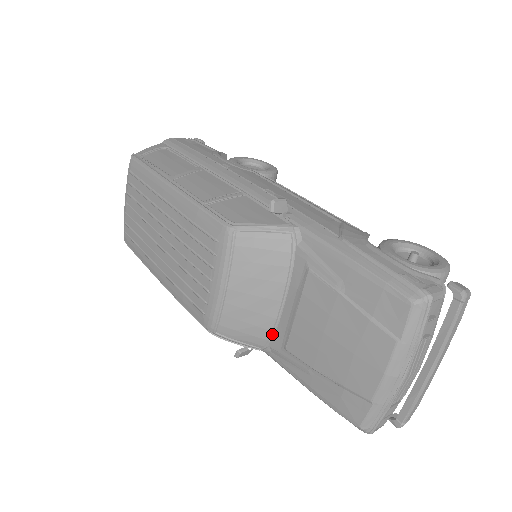
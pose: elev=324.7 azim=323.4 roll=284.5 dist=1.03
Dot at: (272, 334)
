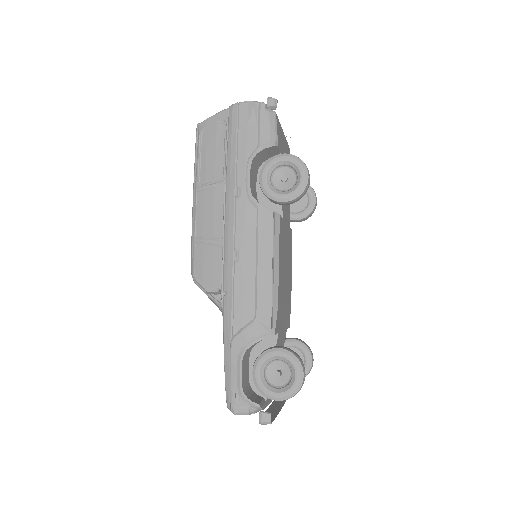
Dot at: occluded
